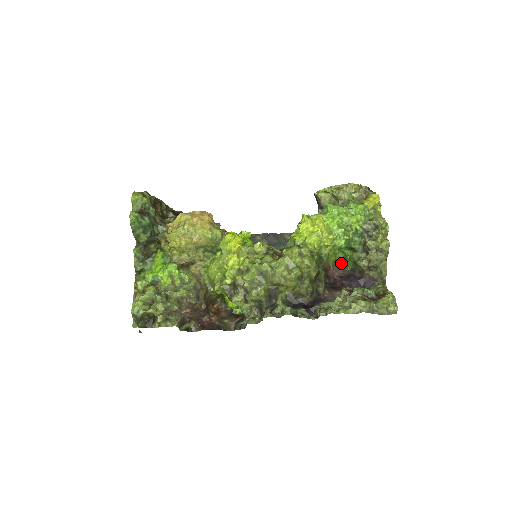
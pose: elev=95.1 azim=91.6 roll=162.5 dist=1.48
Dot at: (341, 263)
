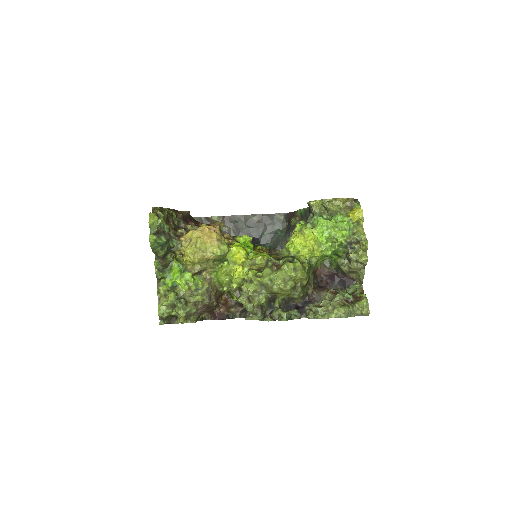
Dot at: (327, 261)
